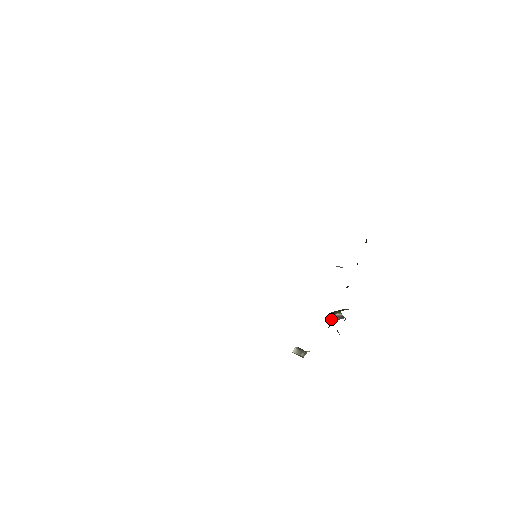
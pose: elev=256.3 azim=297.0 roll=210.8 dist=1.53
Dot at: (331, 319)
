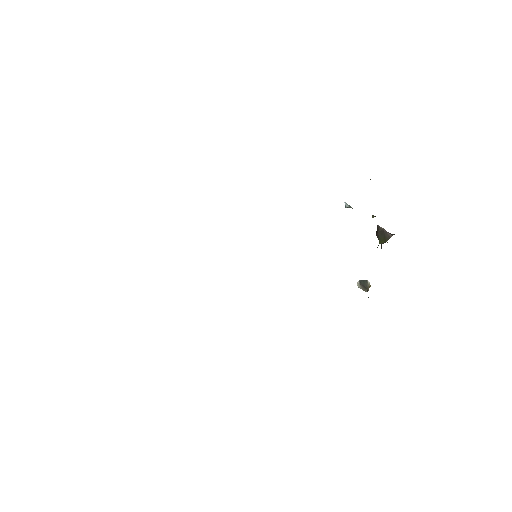
Dot at: occluded
